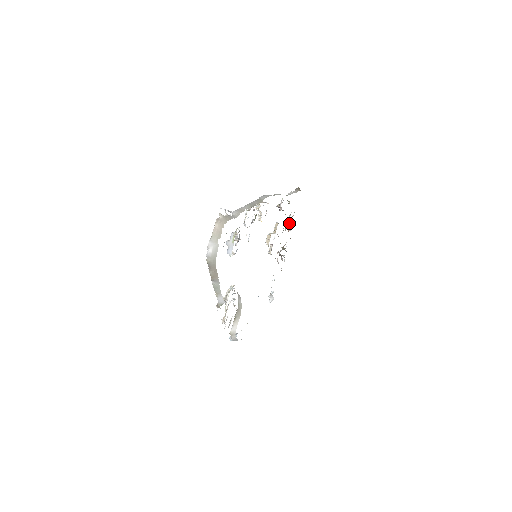
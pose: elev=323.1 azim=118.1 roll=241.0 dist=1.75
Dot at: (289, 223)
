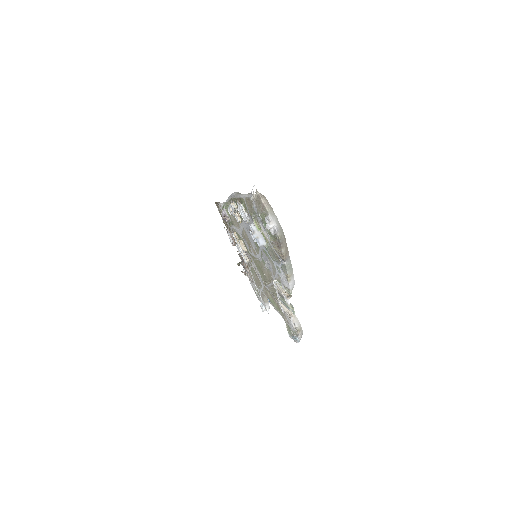
Dot at: (229, 238)
